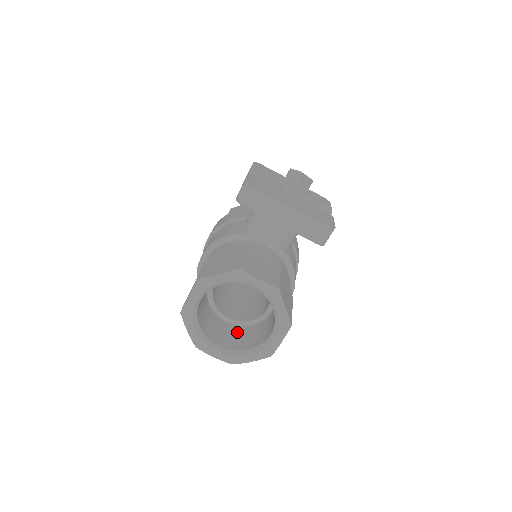
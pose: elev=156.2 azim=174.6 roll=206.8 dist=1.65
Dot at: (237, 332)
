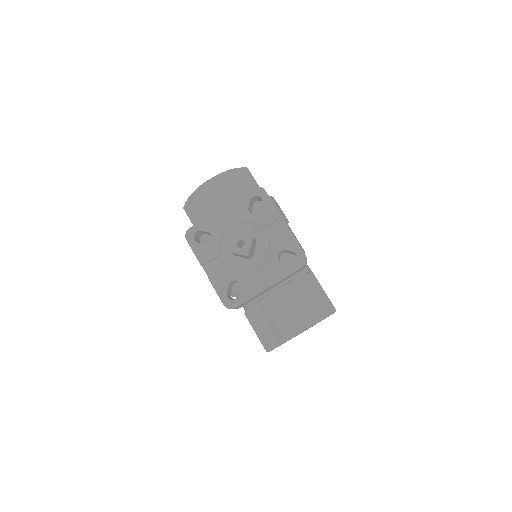
Dot at: occluded
